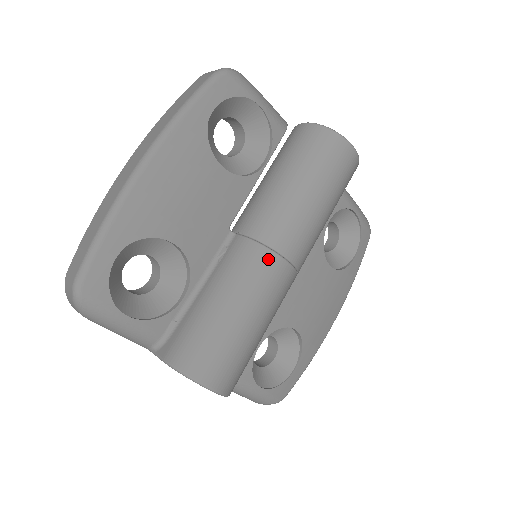
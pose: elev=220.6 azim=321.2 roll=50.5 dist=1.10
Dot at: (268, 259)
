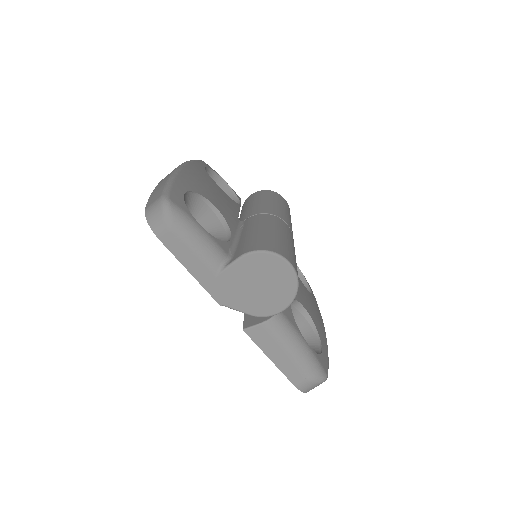
Dot at: (275, 218)
